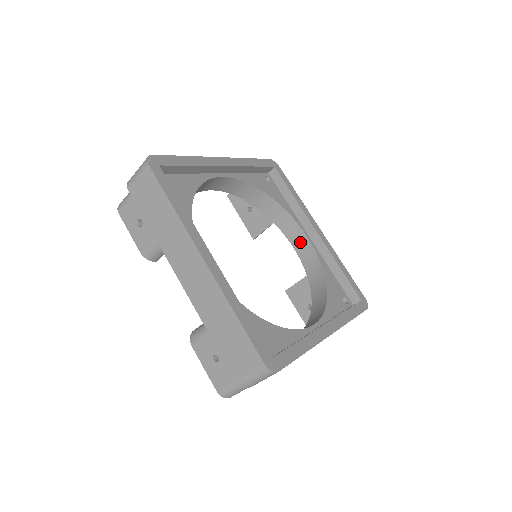
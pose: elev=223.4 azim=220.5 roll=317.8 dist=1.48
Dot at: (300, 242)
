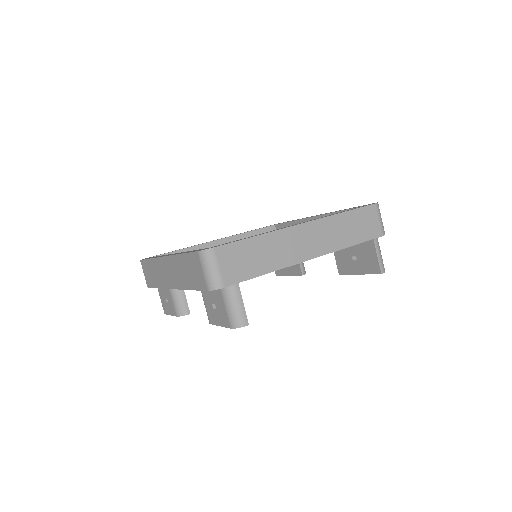
Dot at: occluded
